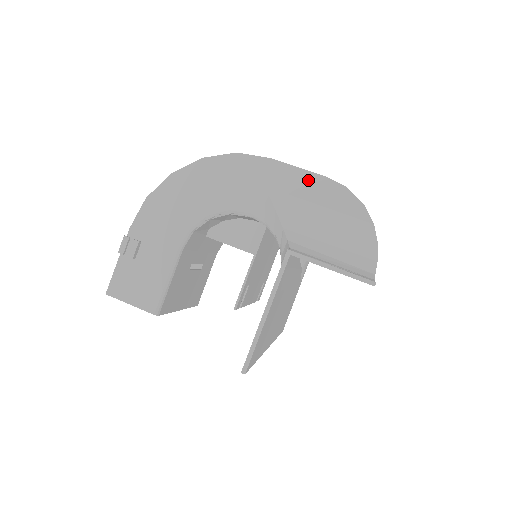
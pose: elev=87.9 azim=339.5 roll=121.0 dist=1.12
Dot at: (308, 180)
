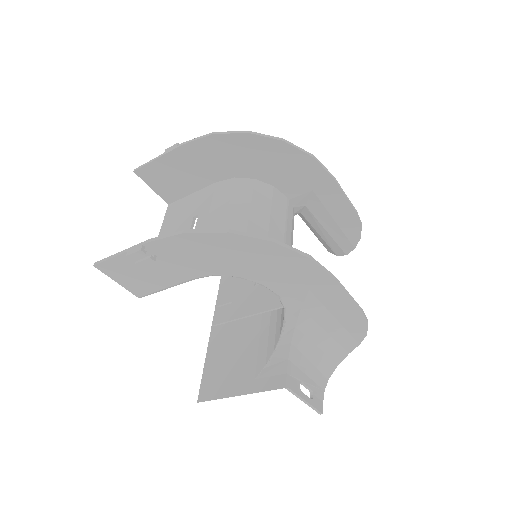
Dot at: (347, 306)
